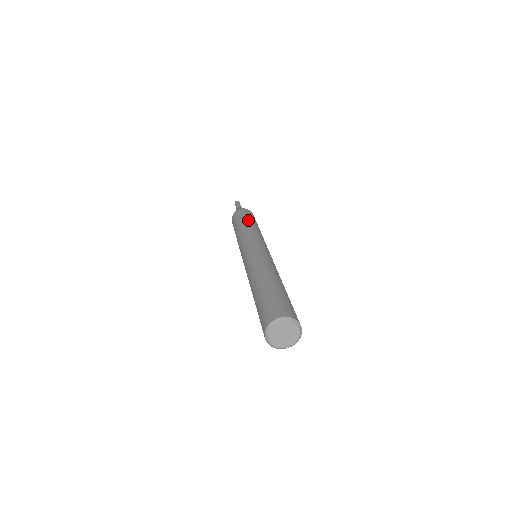
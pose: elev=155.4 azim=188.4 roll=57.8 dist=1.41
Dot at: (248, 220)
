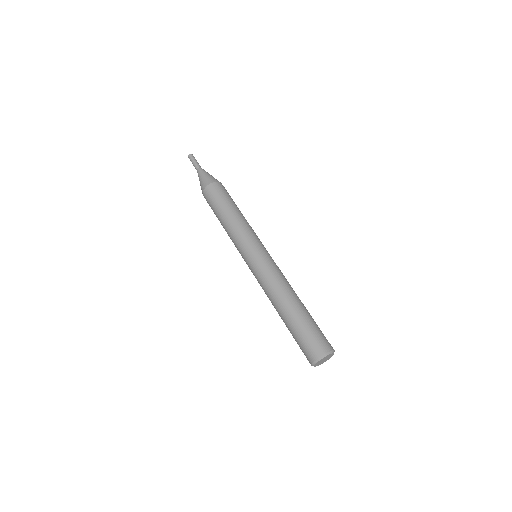
Dot at: (225, 209)
